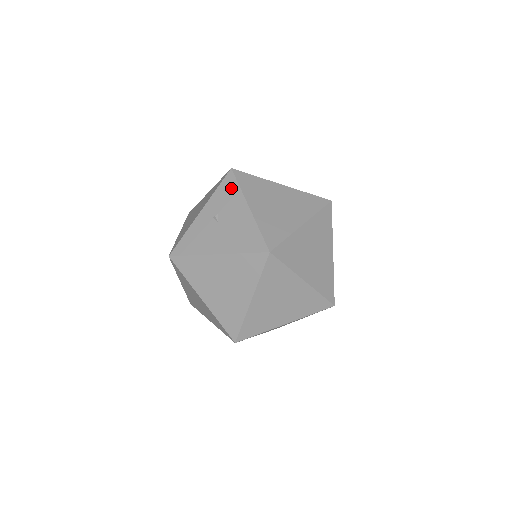
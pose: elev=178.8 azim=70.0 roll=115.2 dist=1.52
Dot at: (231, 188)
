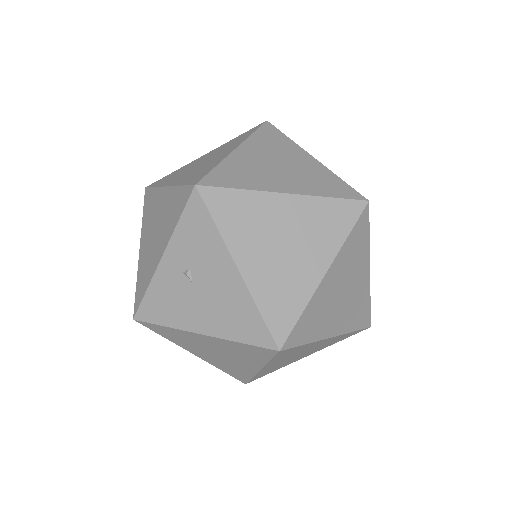
Dot at: (202, 226)
